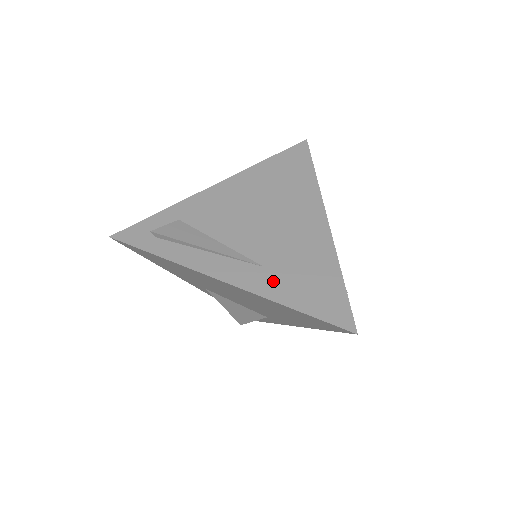
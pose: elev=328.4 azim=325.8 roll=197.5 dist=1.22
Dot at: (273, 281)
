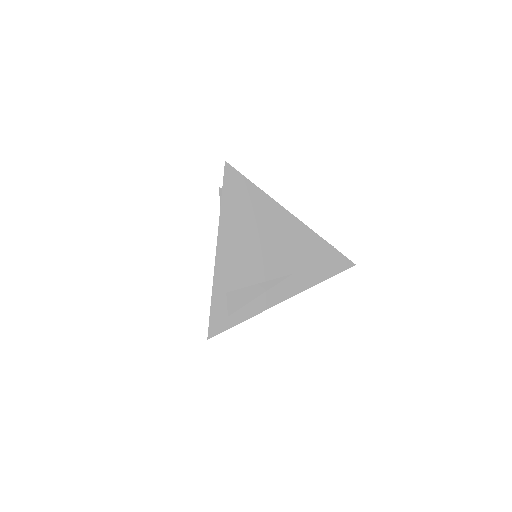
Dot at: (303, 277)
